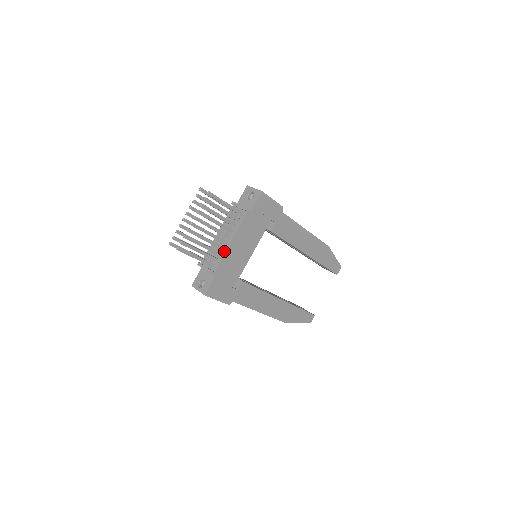
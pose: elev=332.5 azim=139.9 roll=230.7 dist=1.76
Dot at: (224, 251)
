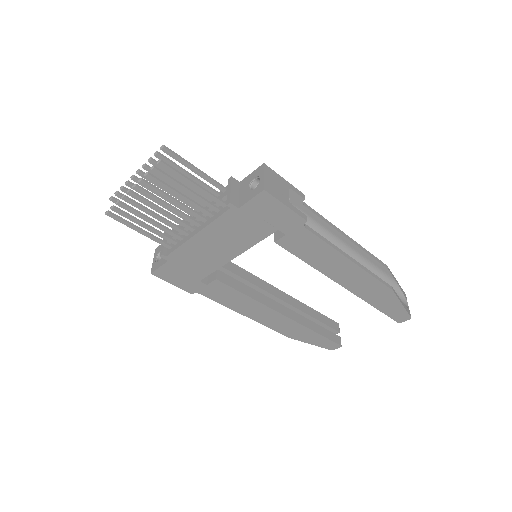
Dot at: (185, 239)
